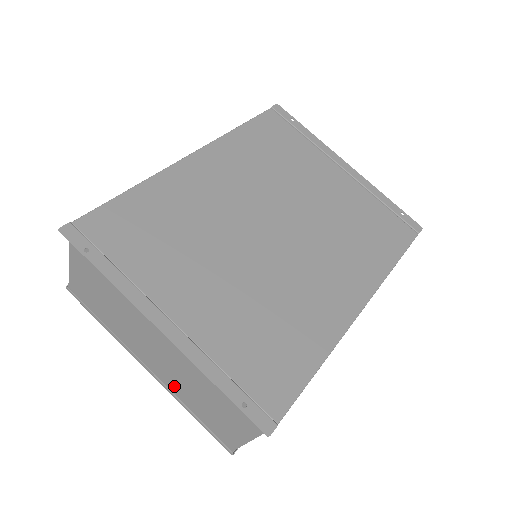
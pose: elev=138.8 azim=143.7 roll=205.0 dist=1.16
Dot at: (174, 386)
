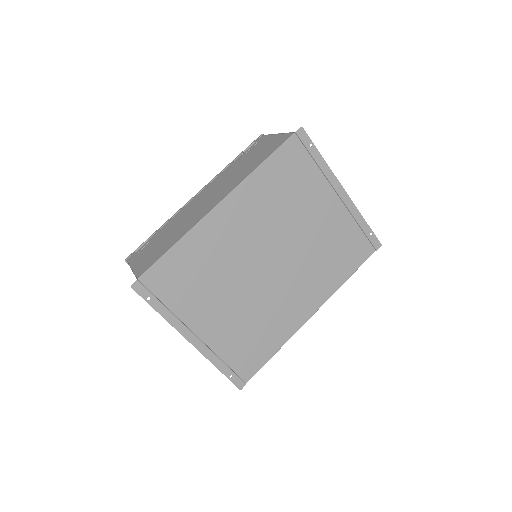
Dot at: occluded
